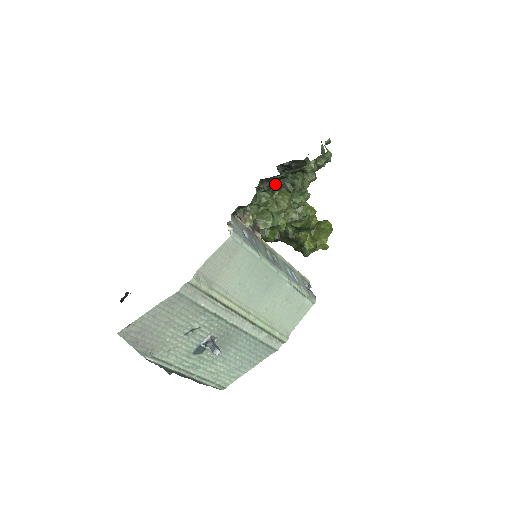
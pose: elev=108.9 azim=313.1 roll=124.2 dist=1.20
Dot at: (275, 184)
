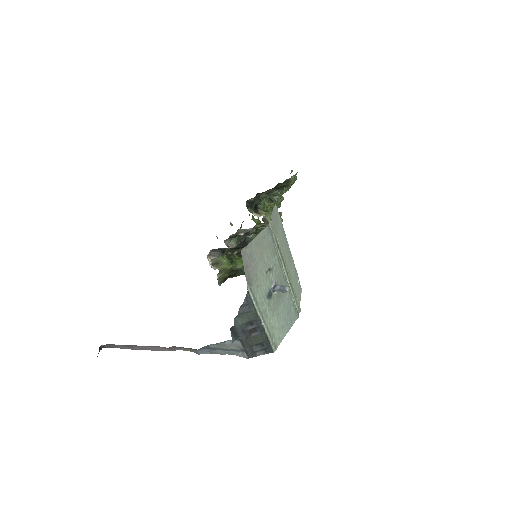
Dot at: occluded
